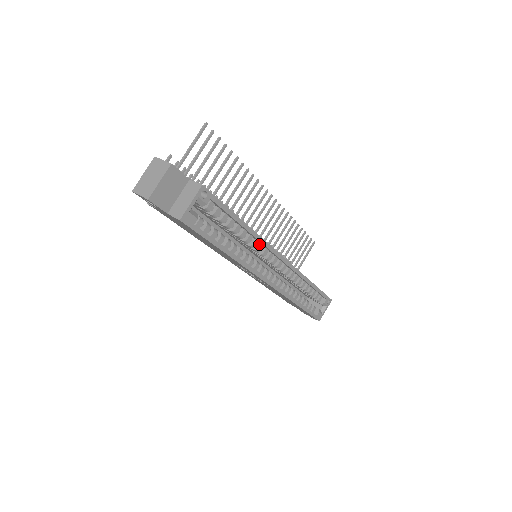
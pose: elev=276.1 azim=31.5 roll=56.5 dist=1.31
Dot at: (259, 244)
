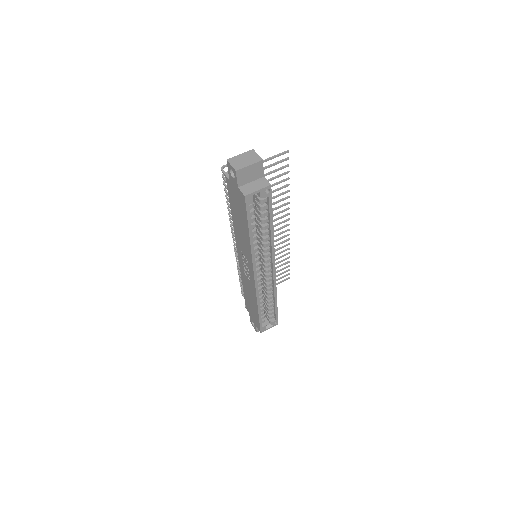
Dot at: (269, 247)
